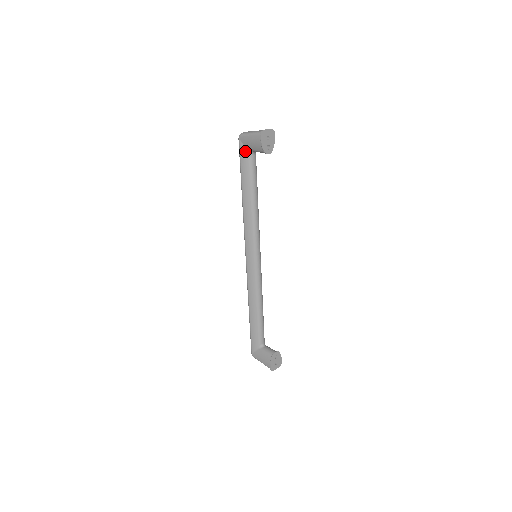
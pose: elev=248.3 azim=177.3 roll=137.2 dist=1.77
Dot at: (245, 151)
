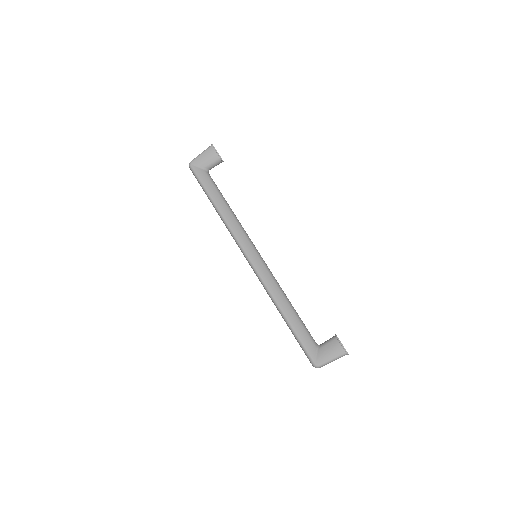
Dot at: (201, 171)
